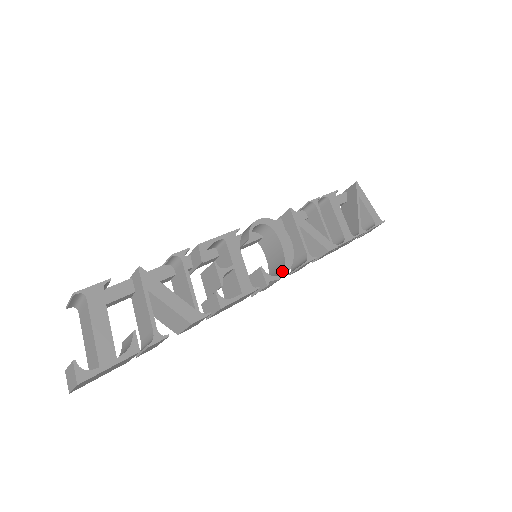
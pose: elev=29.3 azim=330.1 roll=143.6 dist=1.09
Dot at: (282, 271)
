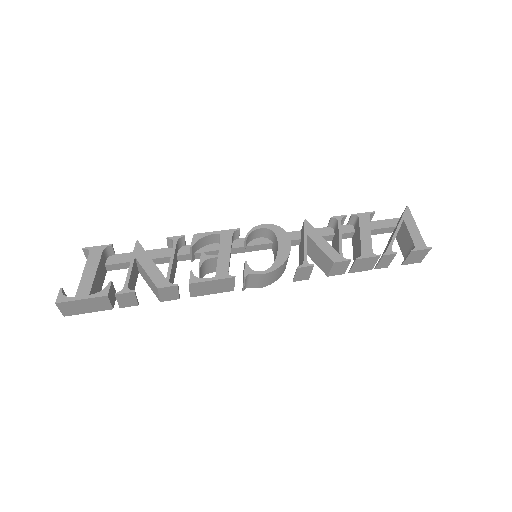
Dot at: (267, 269)
